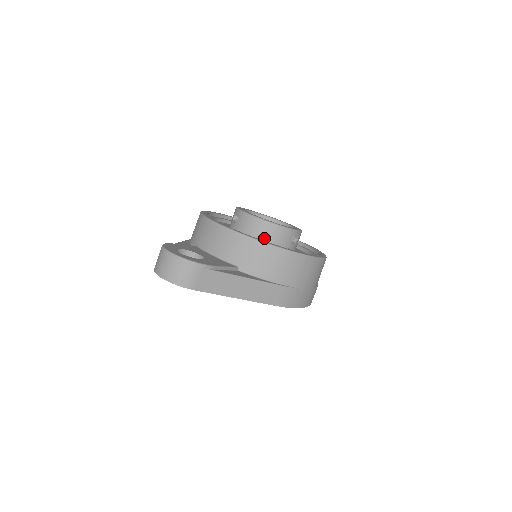
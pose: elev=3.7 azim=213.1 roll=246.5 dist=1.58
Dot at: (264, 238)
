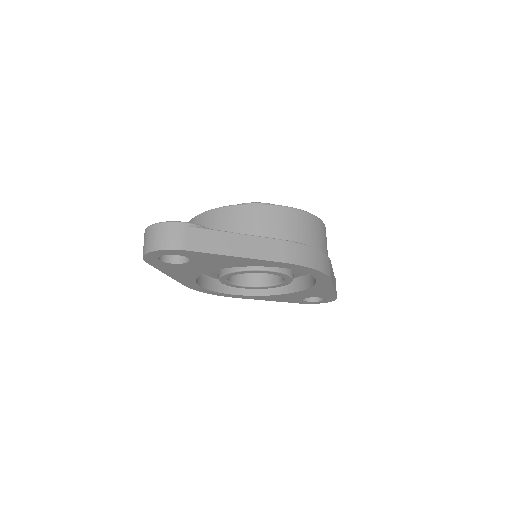
Dot at: occluded
